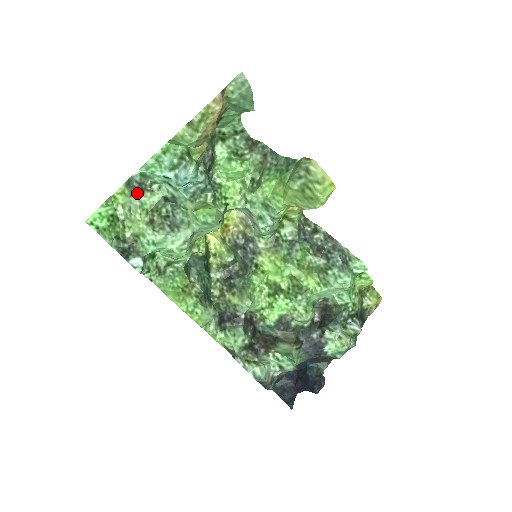
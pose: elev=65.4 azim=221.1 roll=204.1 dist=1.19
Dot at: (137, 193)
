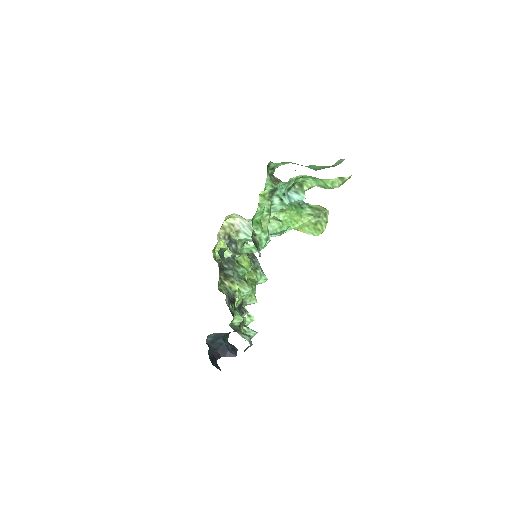
Dot at: occluded
